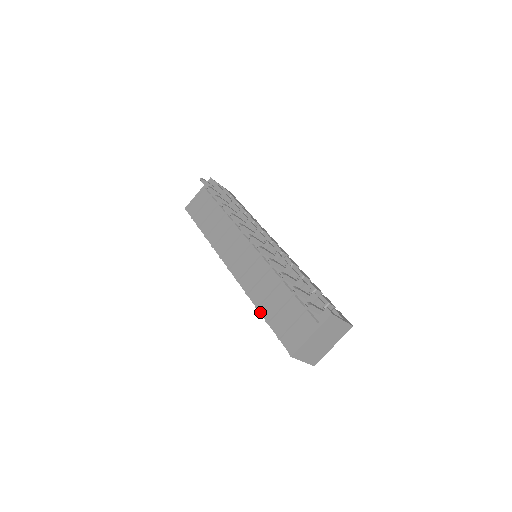
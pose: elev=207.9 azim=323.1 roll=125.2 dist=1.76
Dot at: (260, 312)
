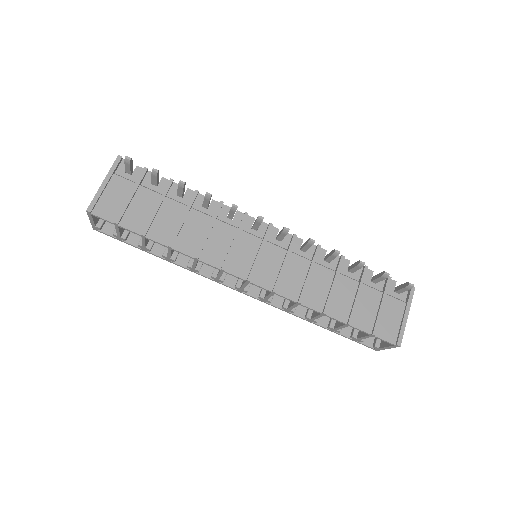
Dot at: (332, 317)
